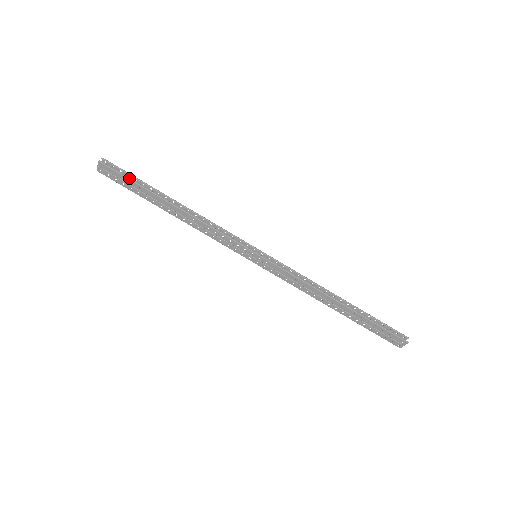
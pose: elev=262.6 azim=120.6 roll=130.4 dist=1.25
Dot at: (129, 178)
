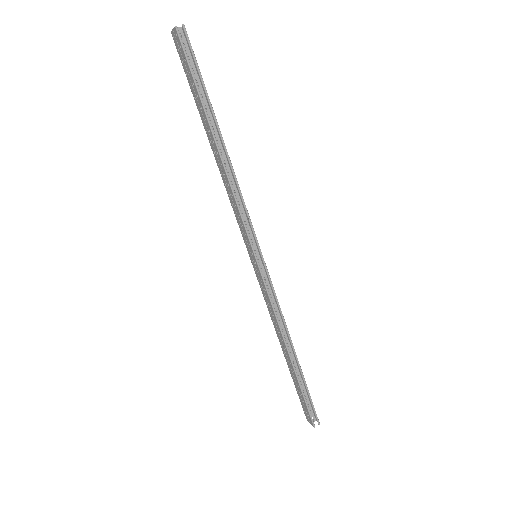
Dot at: (193, 76)
